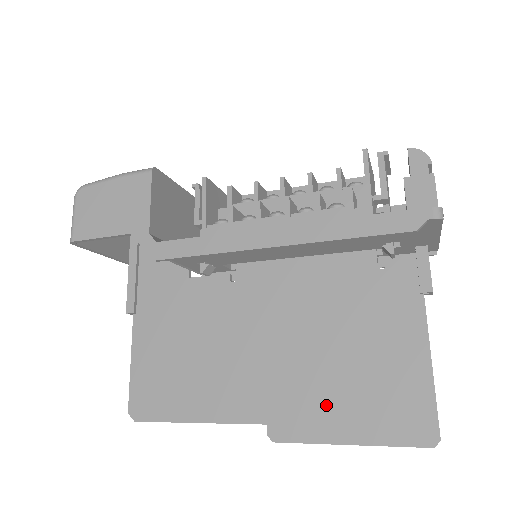
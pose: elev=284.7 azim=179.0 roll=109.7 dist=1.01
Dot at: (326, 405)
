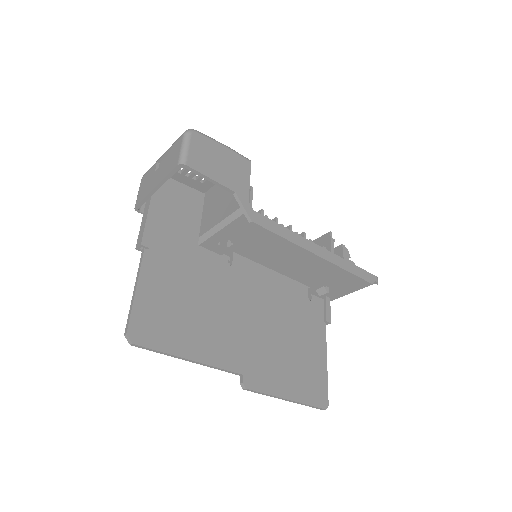
Dot at: (279, 371)
